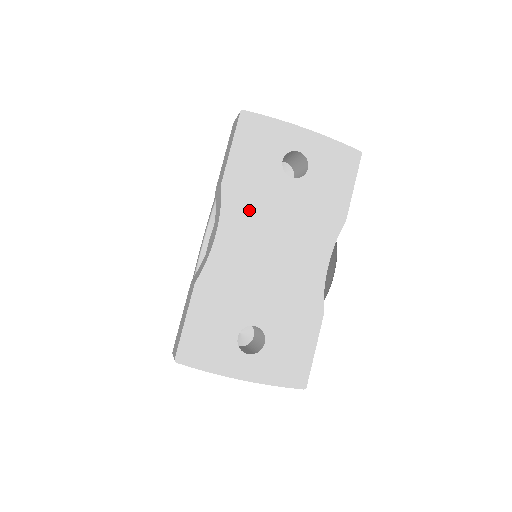
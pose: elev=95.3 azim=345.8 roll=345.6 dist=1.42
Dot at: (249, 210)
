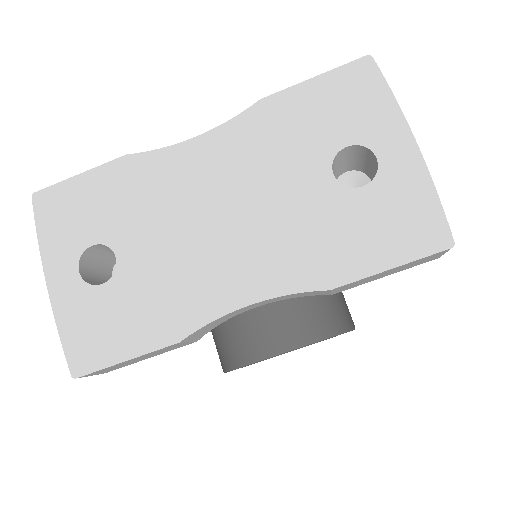
Dot at: (251, 152)
